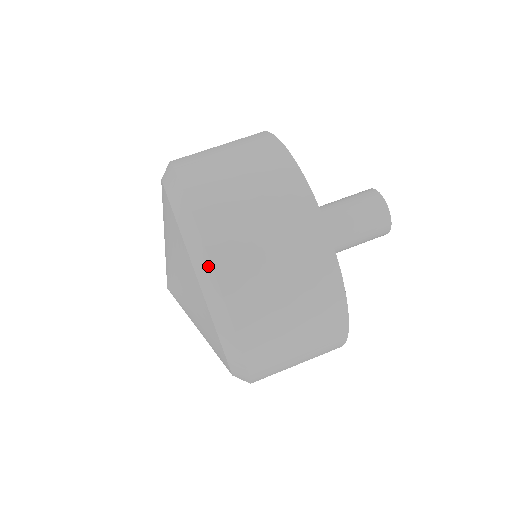
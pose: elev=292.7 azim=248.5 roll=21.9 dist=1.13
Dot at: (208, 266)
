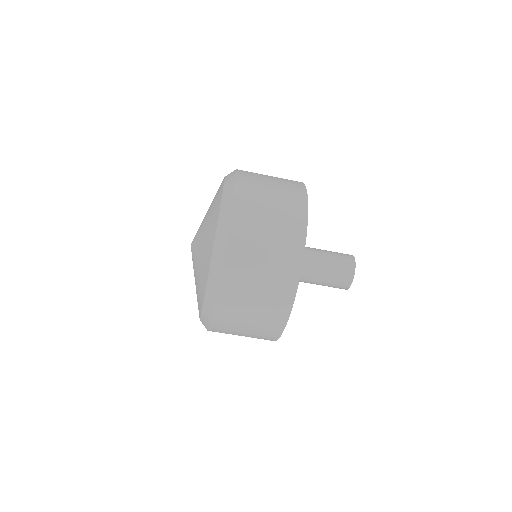
Dot at: (210, 314)
